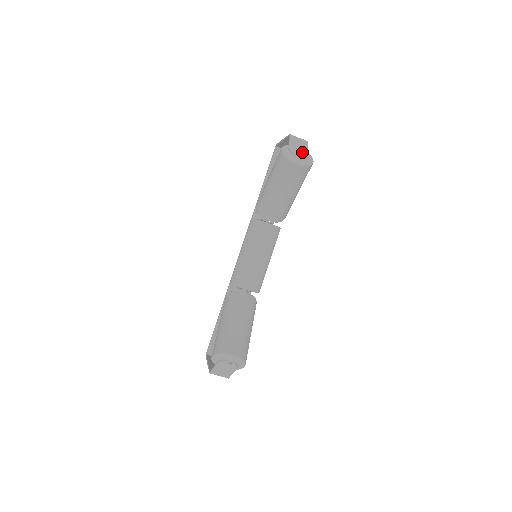
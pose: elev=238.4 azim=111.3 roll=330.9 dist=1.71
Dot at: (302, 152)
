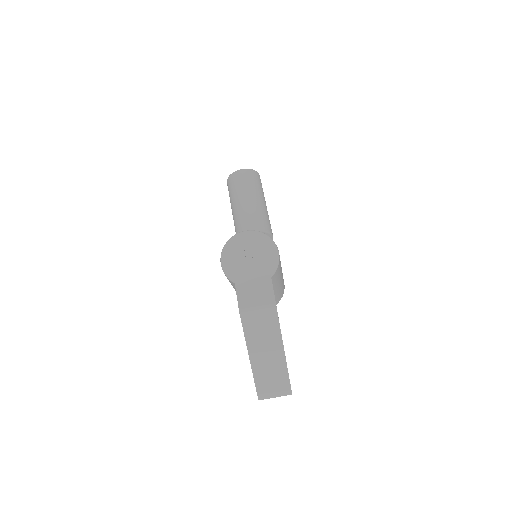
Dot at: occluded
